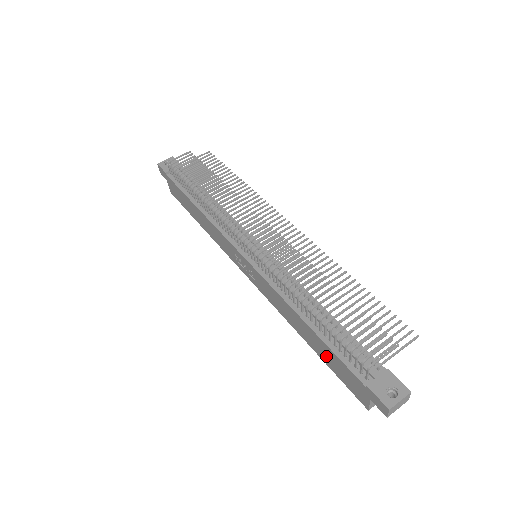
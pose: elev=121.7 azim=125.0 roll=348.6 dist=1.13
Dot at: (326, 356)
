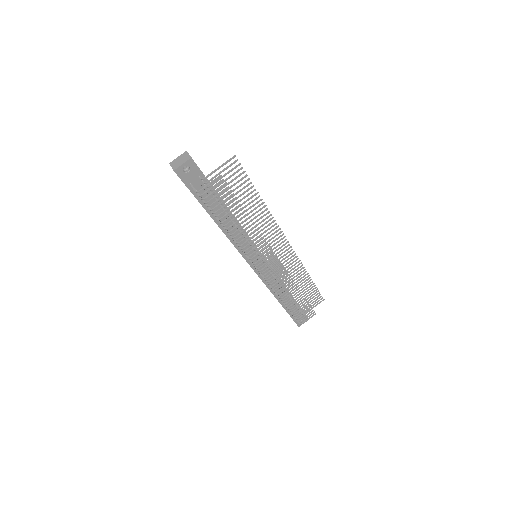
Dot at: occluded
